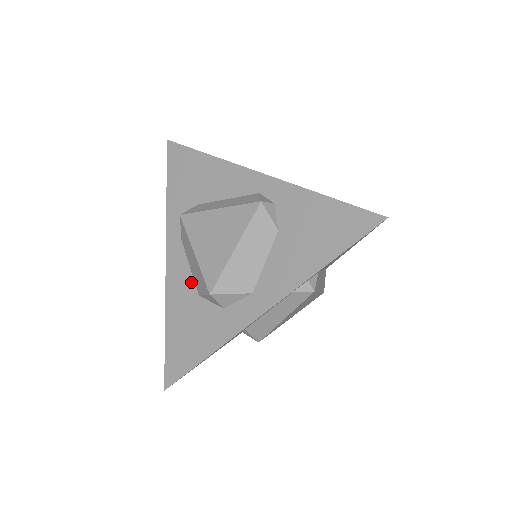
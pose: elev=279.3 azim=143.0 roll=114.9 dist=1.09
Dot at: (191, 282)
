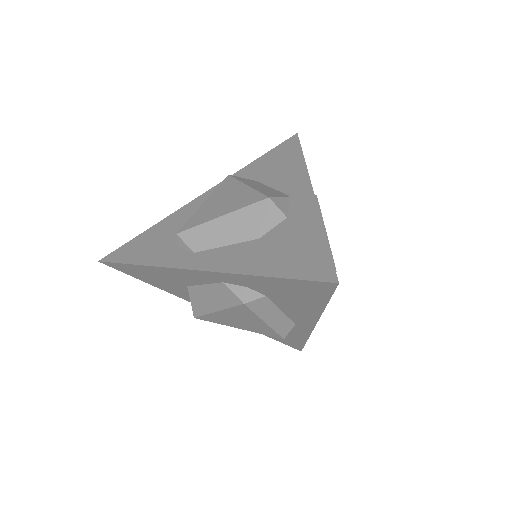
Dot at: (241, 245)
